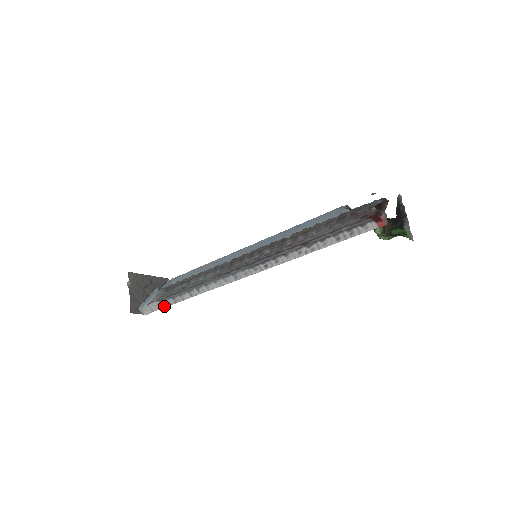
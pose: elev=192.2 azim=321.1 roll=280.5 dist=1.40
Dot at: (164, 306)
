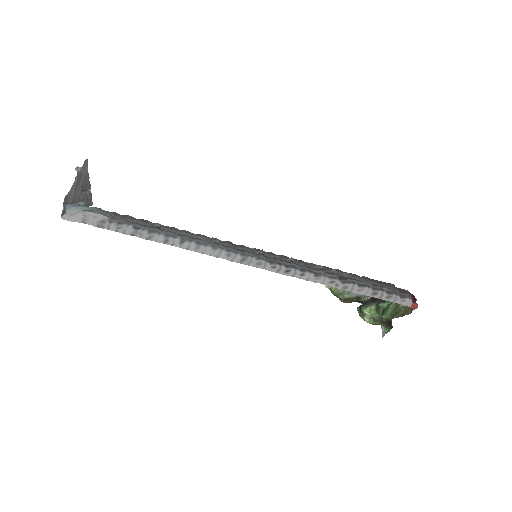
Dot at: (109, 228)
